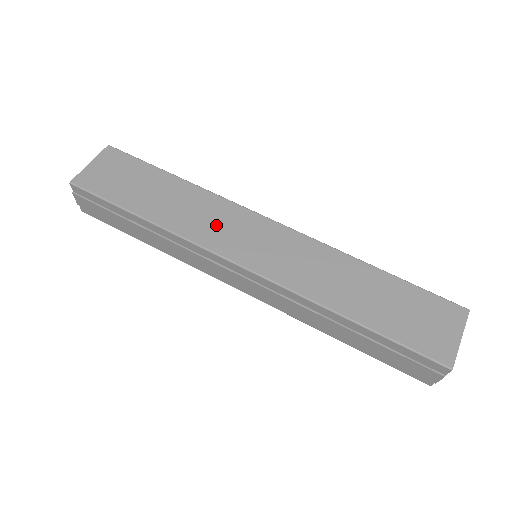
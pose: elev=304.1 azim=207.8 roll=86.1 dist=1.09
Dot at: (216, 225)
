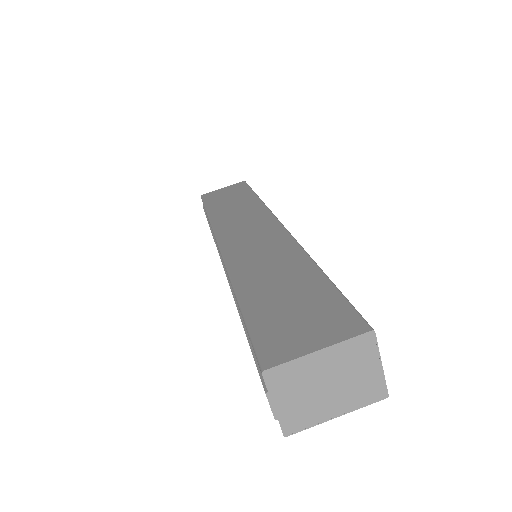
Dot at: (239, 221)
